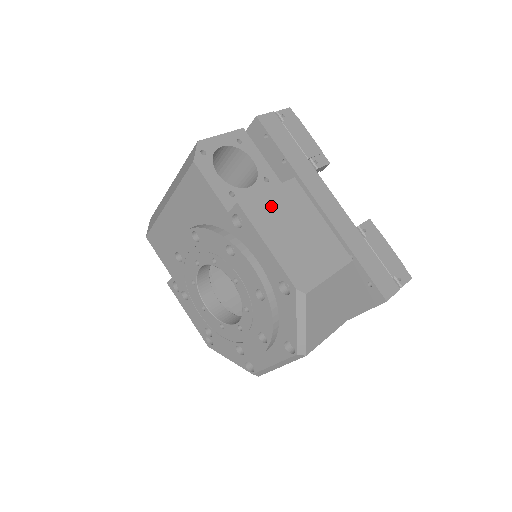
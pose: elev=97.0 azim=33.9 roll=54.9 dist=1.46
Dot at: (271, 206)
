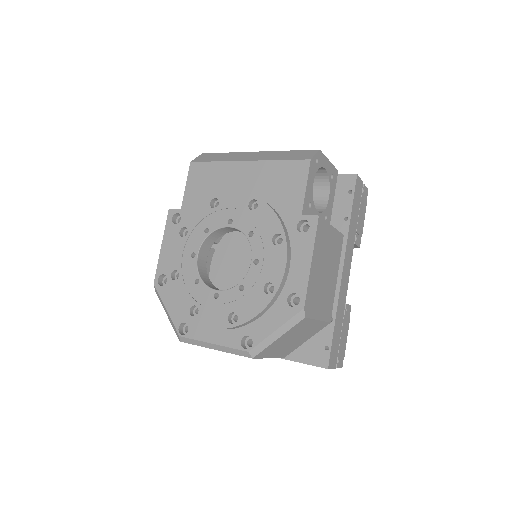
Dot at: (327, 239)
